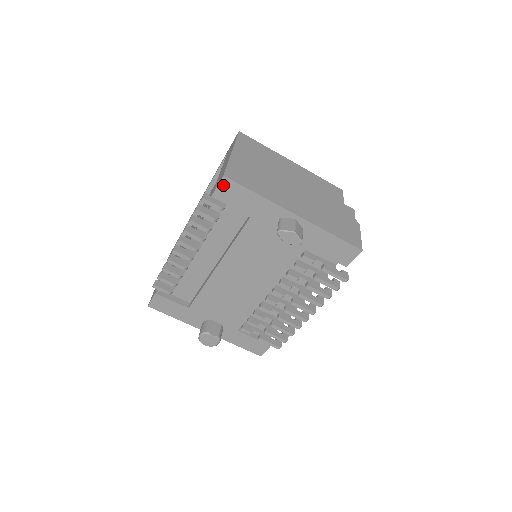
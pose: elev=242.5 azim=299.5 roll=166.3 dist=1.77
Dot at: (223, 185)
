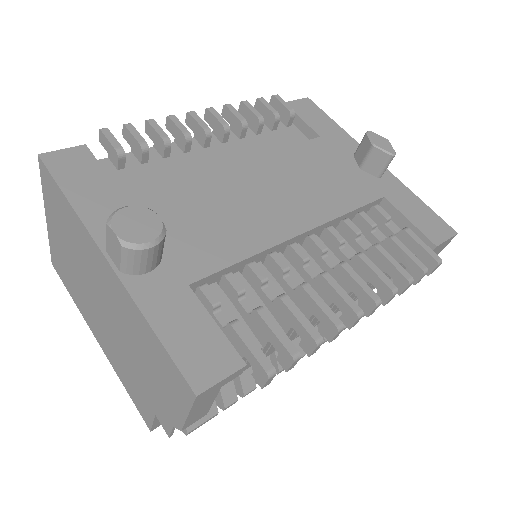
Dot at: (303, 102)
